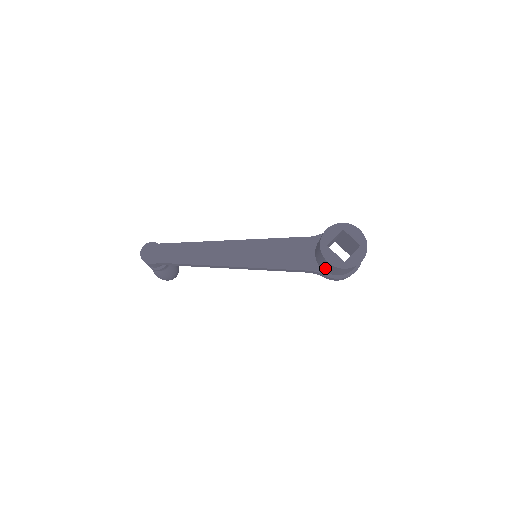
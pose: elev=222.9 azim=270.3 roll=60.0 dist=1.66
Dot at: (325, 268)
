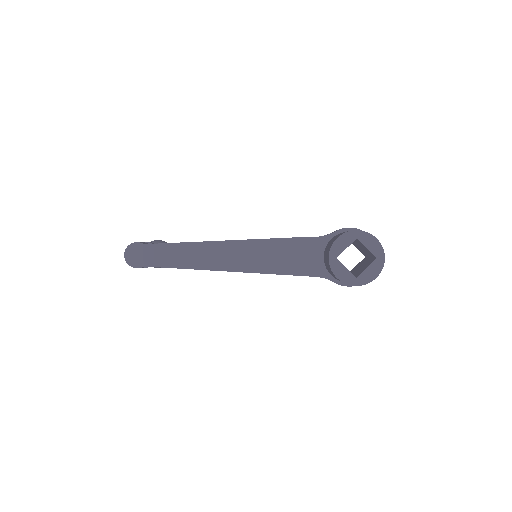
Dot at: (334, 277)
